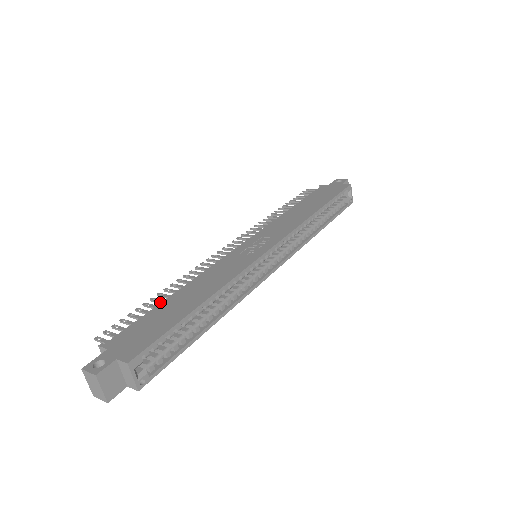
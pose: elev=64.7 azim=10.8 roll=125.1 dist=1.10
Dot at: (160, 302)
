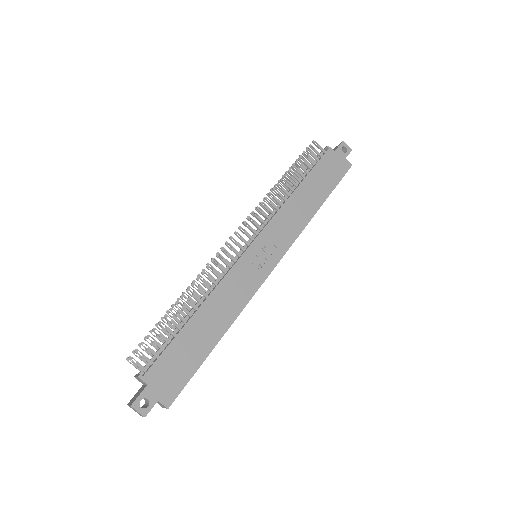
Dot at: (180, 319)
